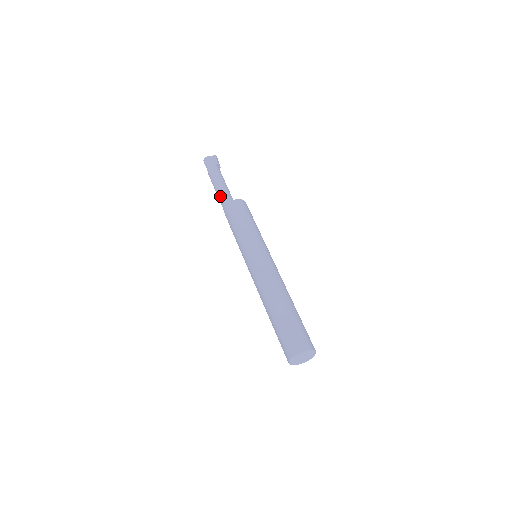
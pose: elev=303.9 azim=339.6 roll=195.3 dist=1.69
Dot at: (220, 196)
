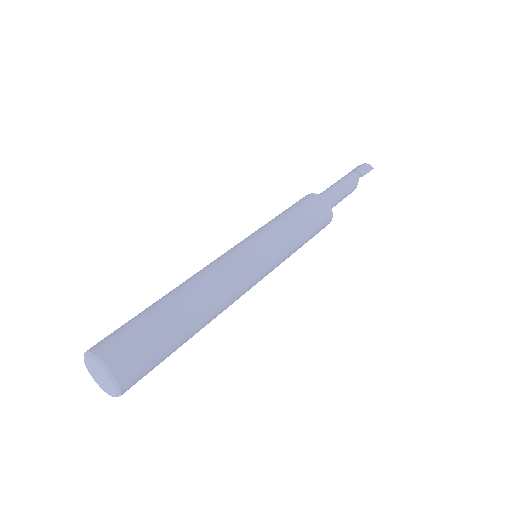
Dot at: occluded
